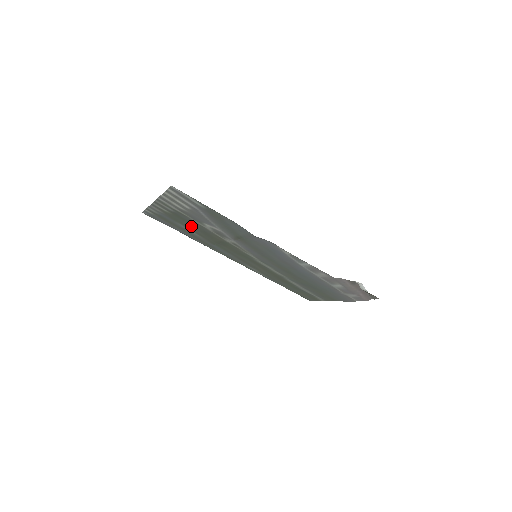
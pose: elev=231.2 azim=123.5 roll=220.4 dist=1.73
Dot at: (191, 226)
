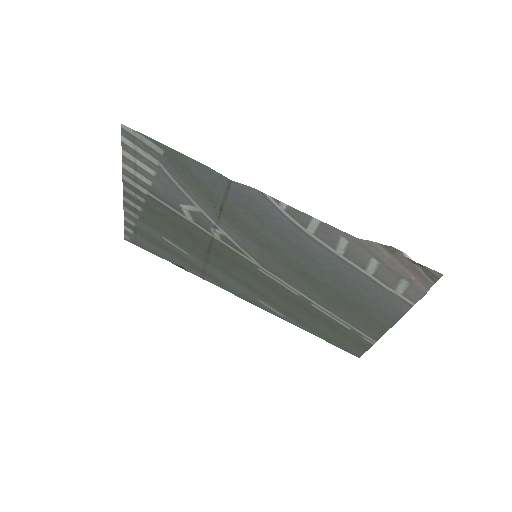
Dot at: (172, 229)
